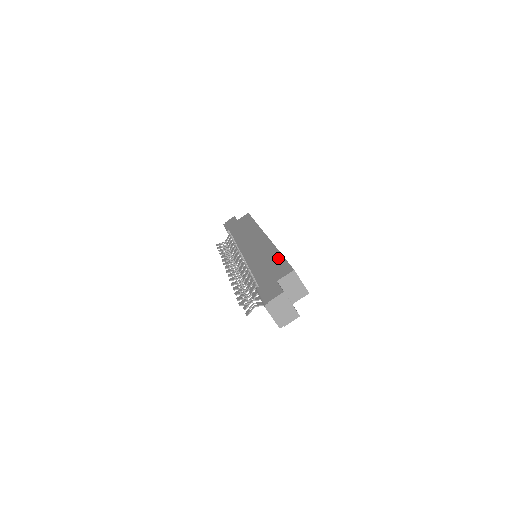
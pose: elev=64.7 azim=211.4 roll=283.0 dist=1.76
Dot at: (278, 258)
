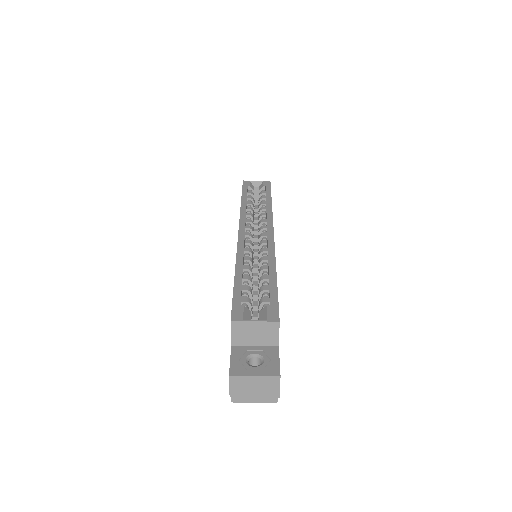
Dot at: occluded
